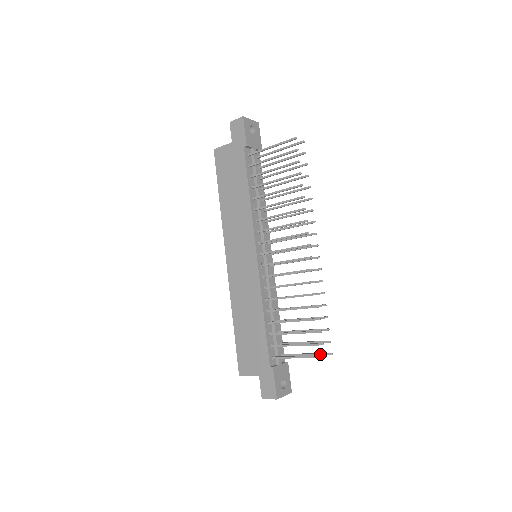
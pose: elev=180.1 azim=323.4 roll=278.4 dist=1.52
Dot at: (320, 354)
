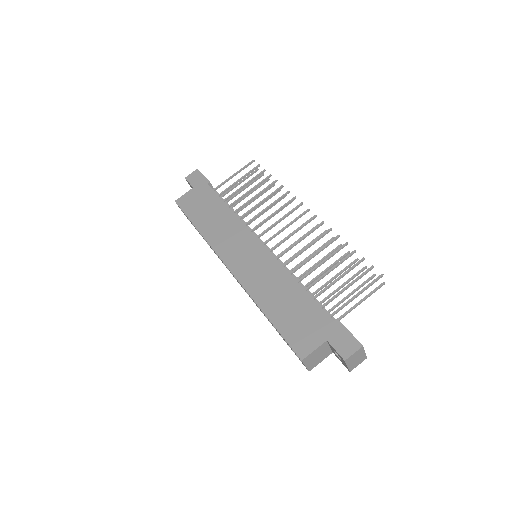
Dot at: (373, 291)
